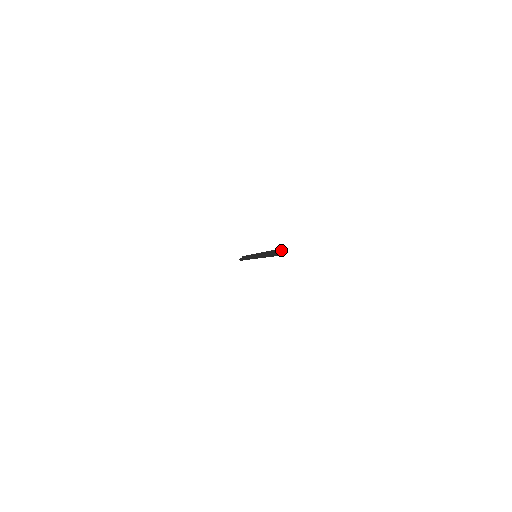
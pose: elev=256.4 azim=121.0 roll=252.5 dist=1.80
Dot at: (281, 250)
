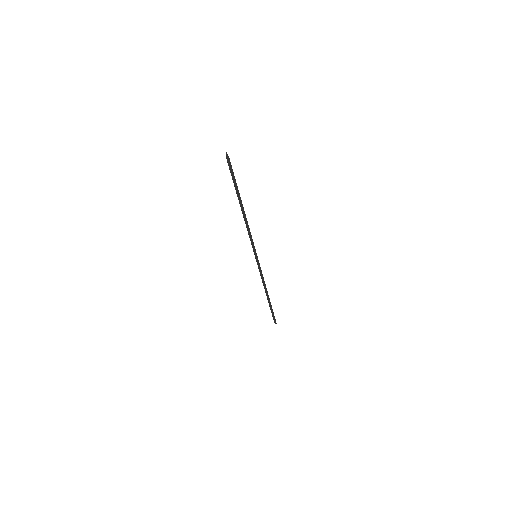
Dot at: (227, 160)
